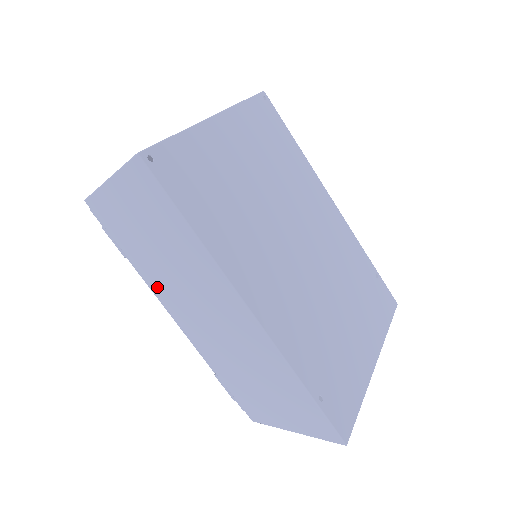
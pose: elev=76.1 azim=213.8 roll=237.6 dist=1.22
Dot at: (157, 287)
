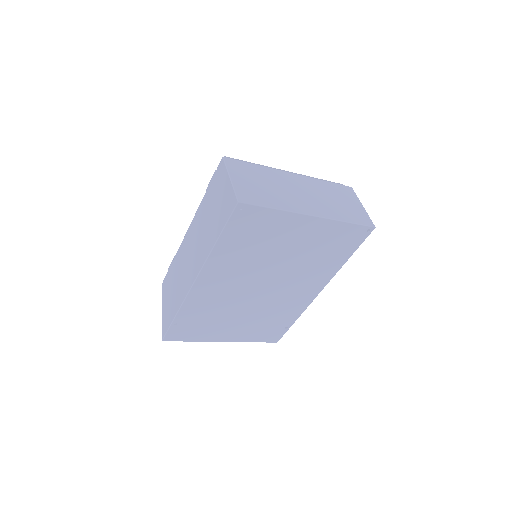
Dot at: (197, 215)
